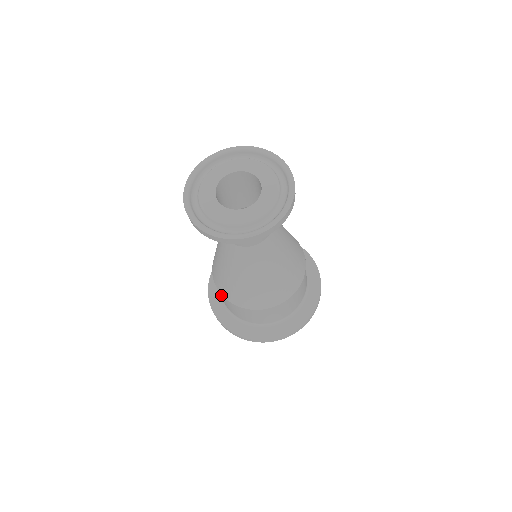
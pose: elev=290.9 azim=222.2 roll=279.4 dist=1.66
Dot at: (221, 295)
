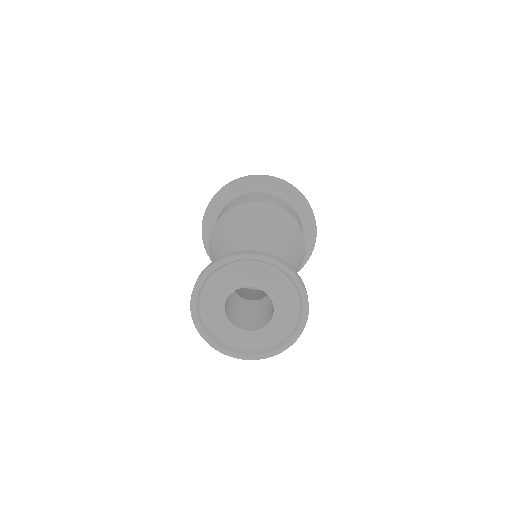
Dot at: occluded
